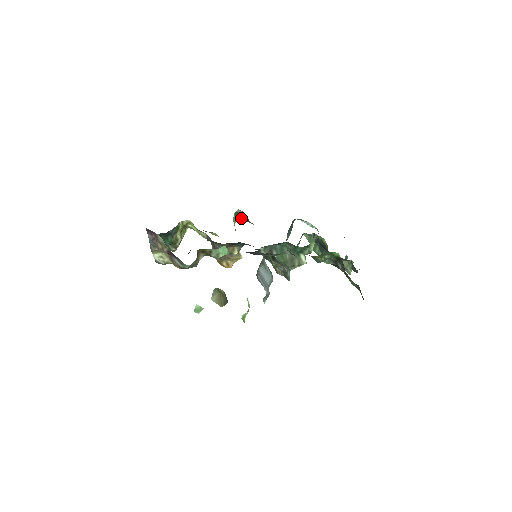
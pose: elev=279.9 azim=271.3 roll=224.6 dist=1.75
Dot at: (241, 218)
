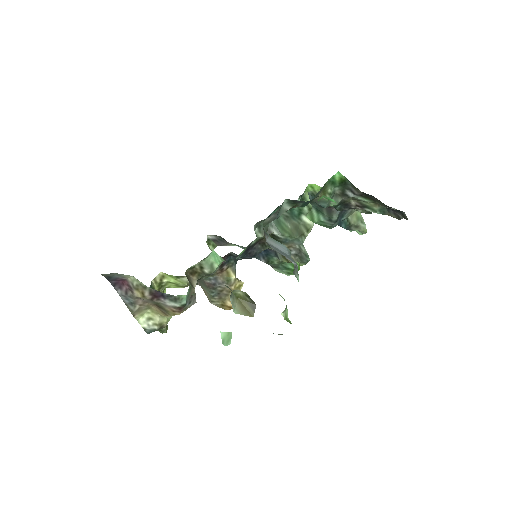
Dot at: (217, 245)
